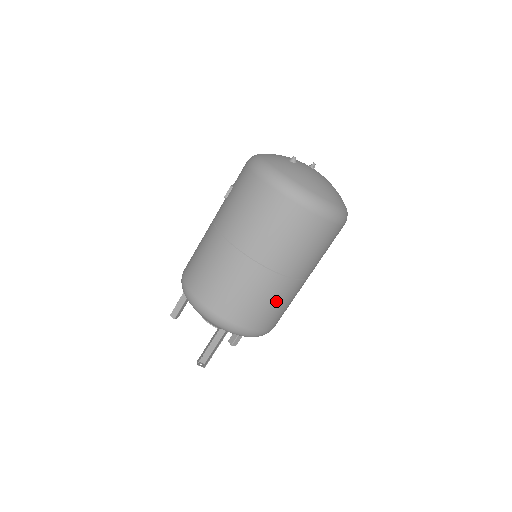
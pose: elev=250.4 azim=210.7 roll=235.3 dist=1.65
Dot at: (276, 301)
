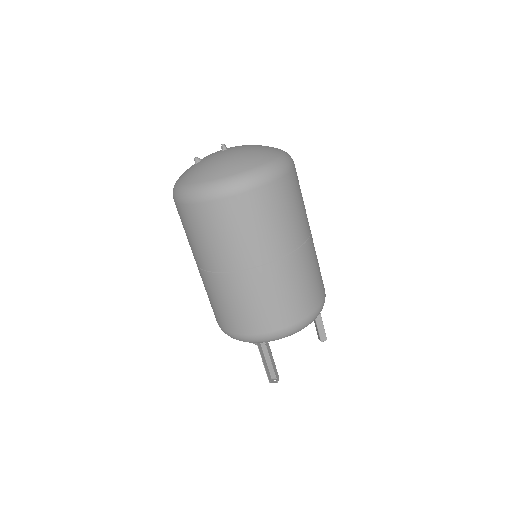
Dot at: (273, 293)
